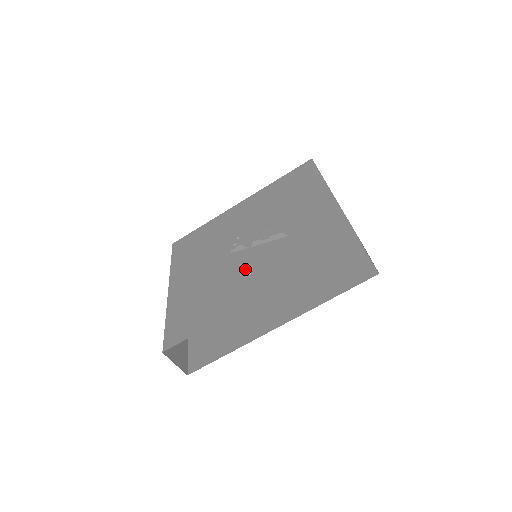
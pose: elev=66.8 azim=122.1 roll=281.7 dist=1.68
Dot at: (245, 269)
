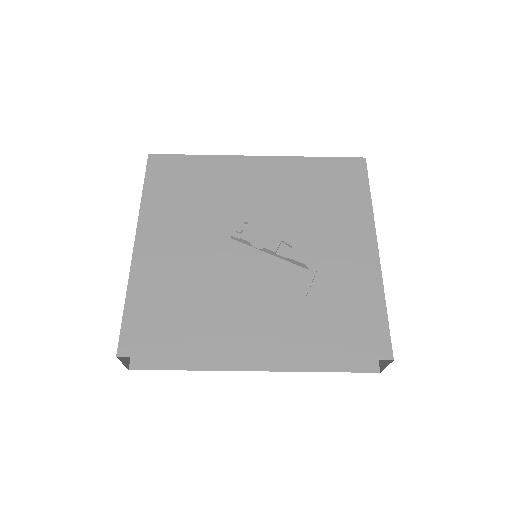
Dot at: (248, 292)
